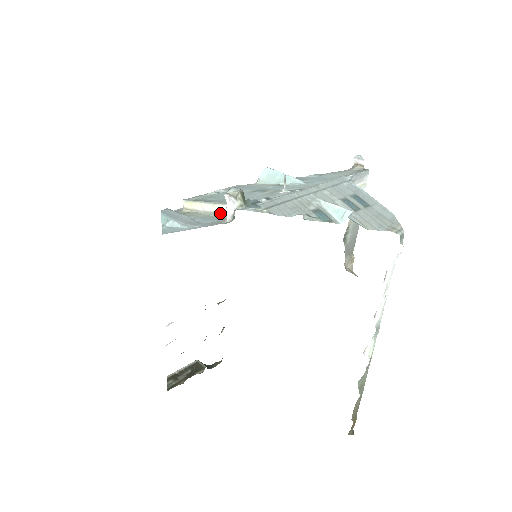
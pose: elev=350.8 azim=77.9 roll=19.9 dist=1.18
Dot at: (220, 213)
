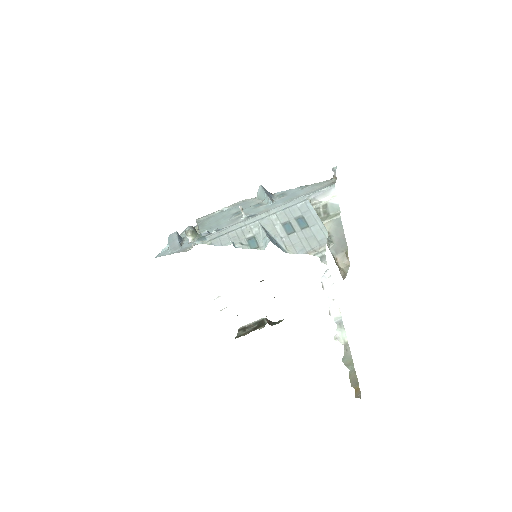
Dot at: occluded
